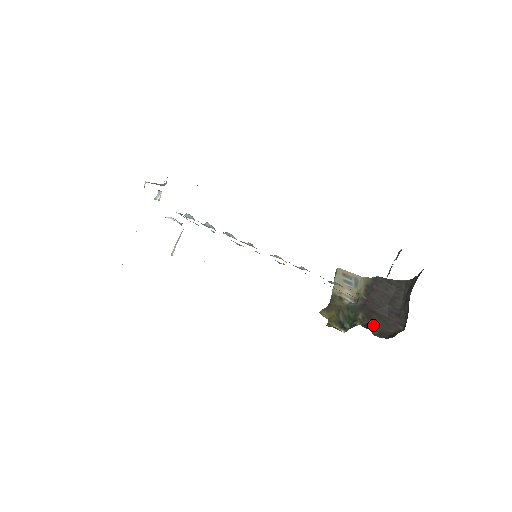
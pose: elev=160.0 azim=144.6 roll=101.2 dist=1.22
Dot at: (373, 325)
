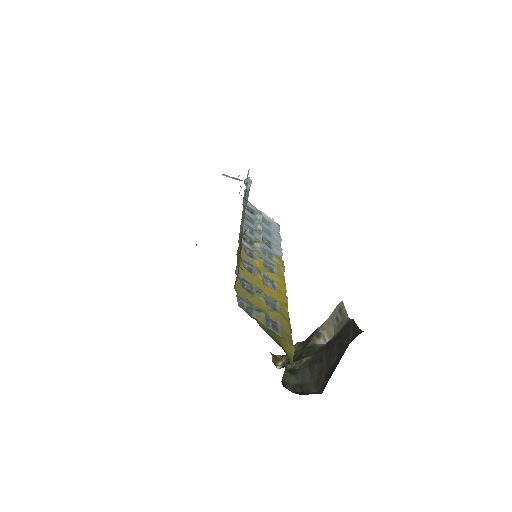
Dot at: (303, 373)
